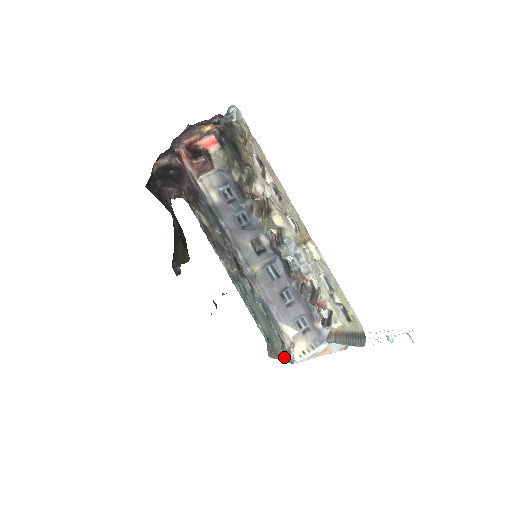
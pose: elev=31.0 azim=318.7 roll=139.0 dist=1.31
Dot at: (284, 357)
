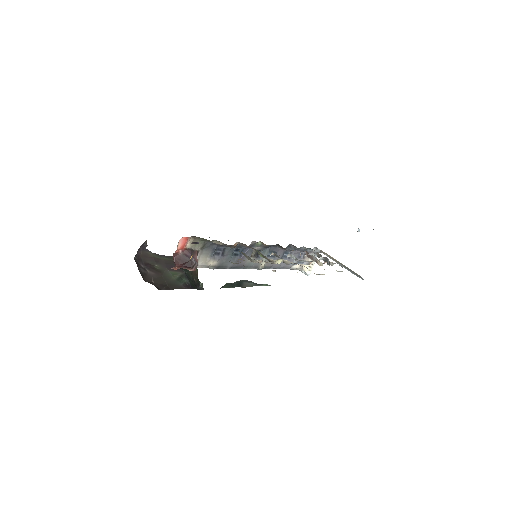
Dot at: occluded
